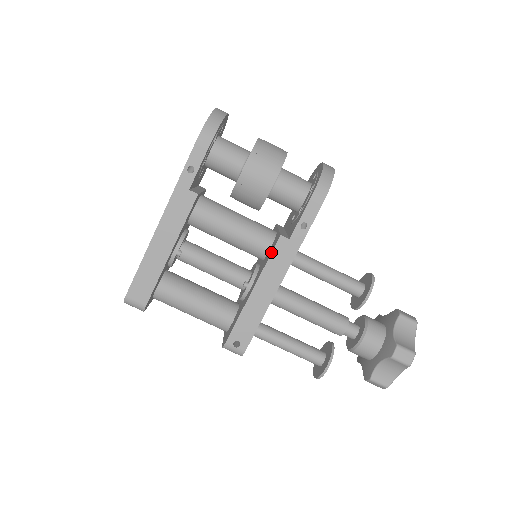
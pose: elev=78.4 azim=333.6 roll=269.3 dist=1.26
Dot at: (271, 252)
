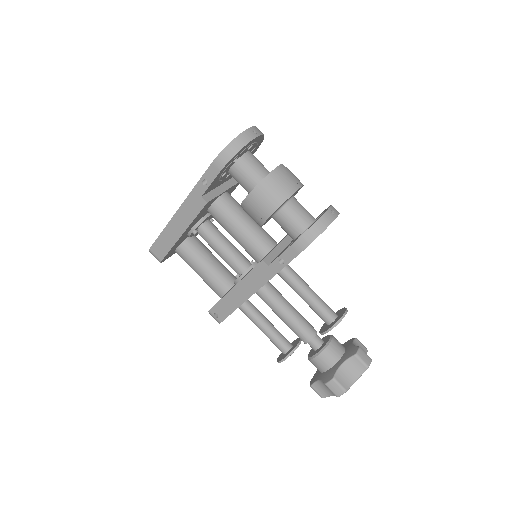
Dot at: (253, 268)
